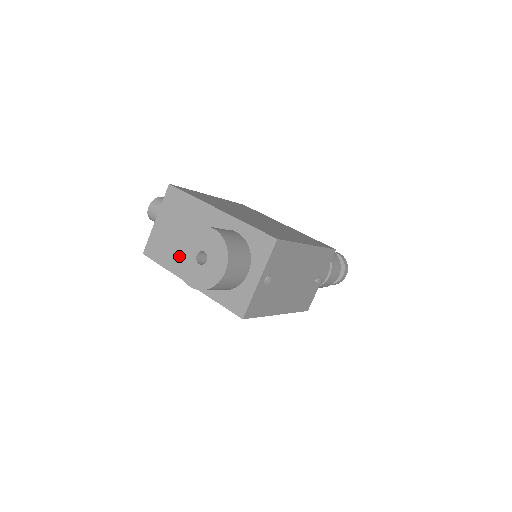
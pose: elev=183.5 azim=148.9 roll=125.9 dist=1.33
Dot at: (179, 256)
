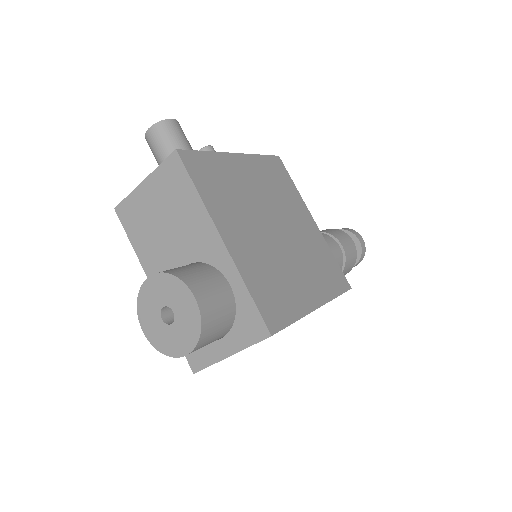
Dot at: (143, 288)
